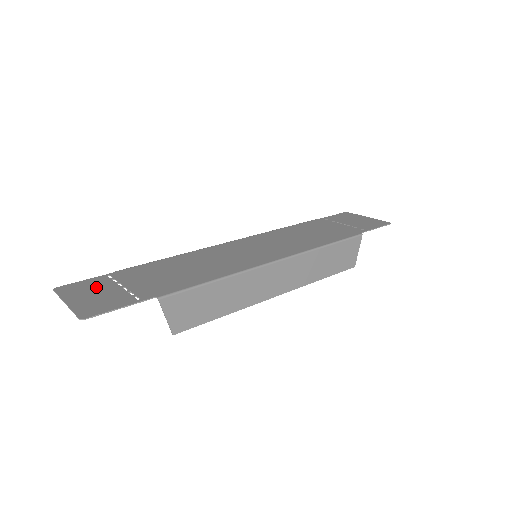
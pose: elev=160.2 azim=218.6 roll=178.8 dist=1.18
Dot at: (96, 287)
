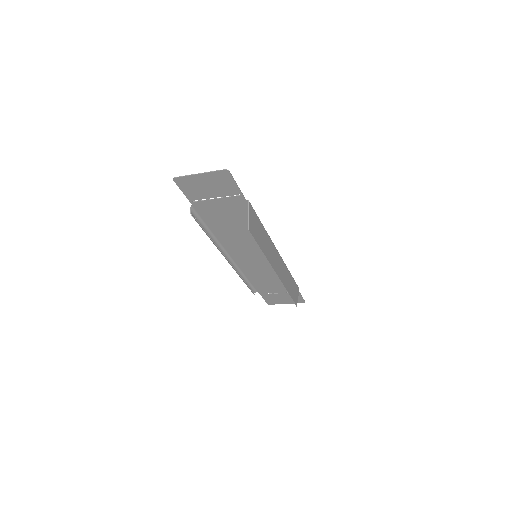
Dot at: (200, 190)
